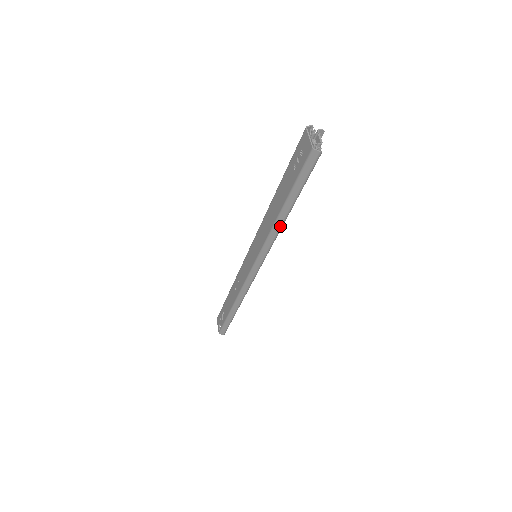
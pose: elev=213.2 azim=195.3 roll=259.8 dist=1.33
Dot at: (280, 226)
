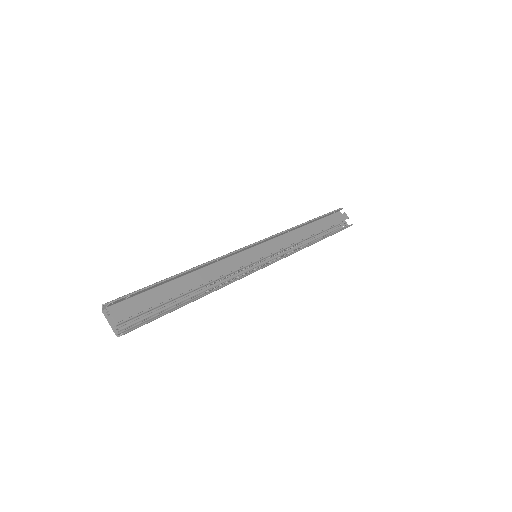
Dot at: occluded
